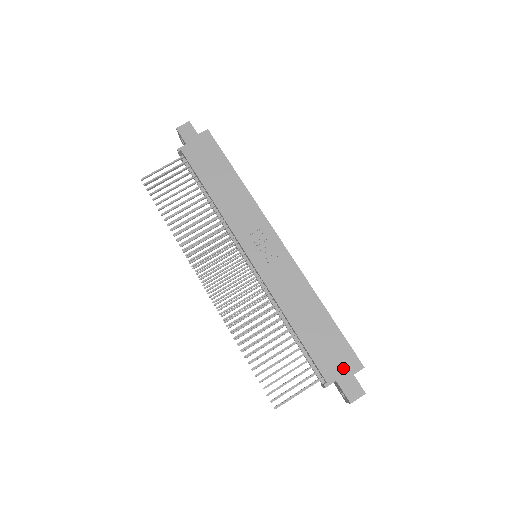
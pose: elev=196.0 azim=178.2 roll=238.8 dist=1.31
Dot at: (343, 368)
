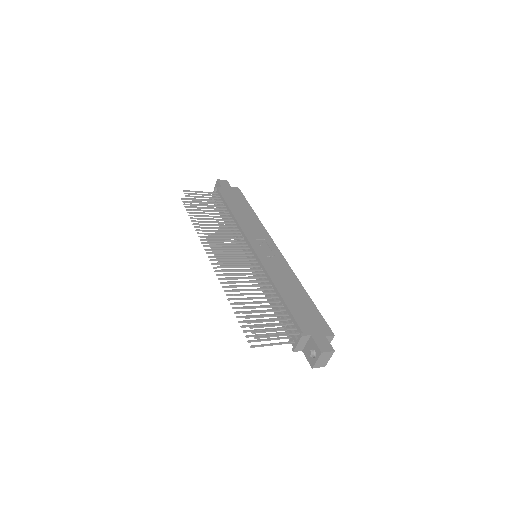
Dot at: (317, 330)
